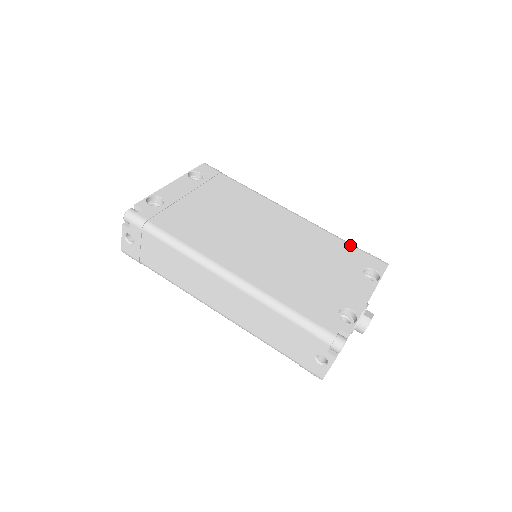
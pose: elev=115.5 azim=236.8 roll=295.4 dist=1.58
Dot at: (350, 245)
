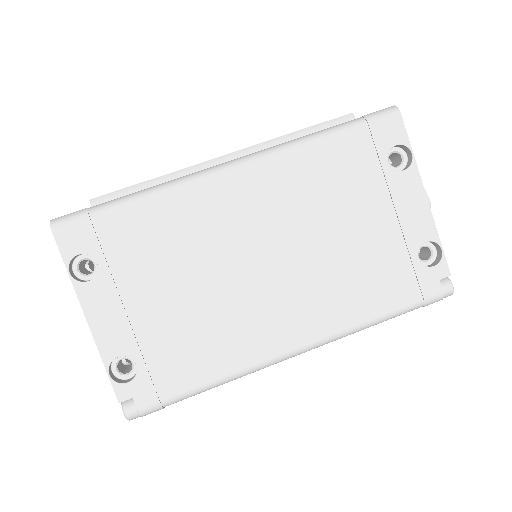
Dot at: (341, 135)
